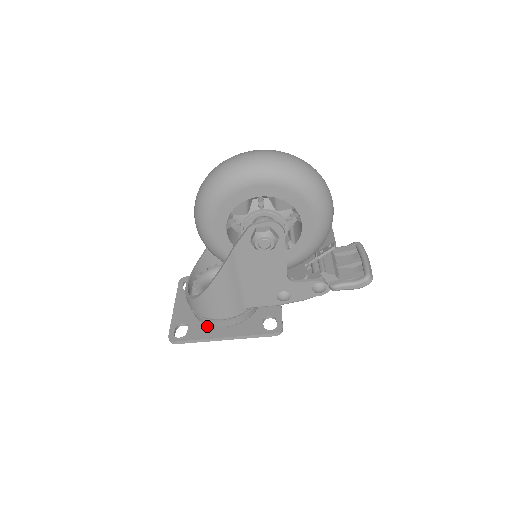
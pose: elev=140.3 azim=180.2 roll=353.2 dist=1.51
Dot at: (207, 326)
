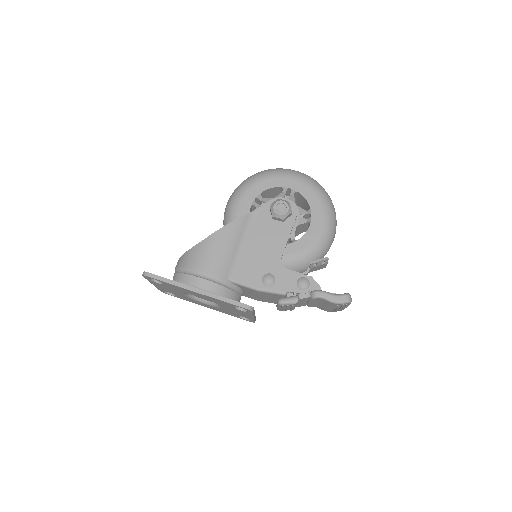
Dot at: occluded
